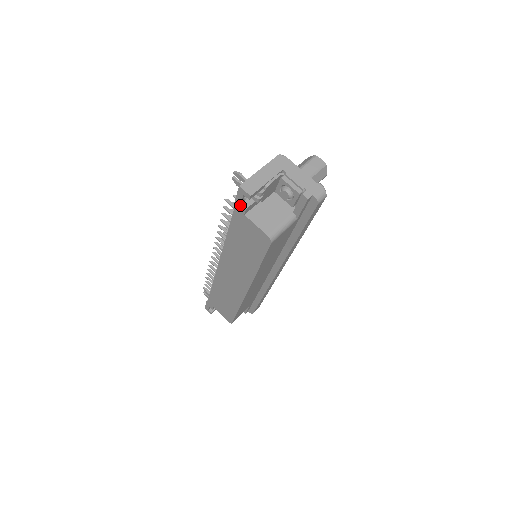
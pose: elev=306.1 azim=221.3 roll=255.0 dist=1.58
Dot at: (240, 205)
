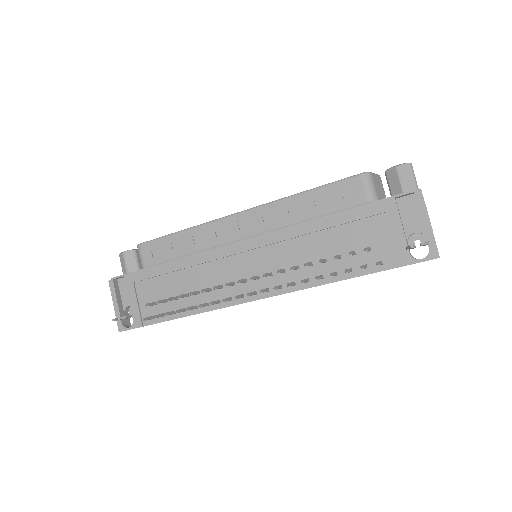
Dot at: occluded
